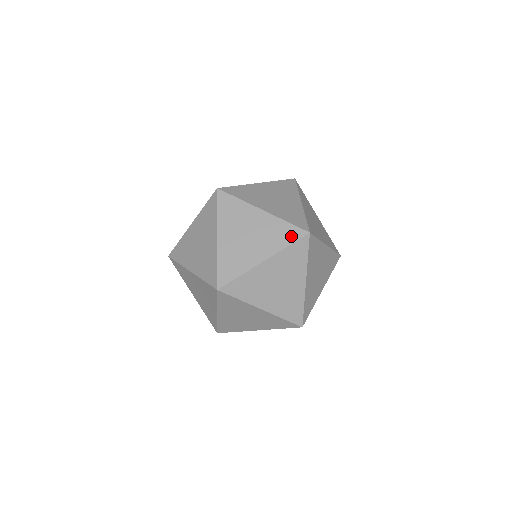
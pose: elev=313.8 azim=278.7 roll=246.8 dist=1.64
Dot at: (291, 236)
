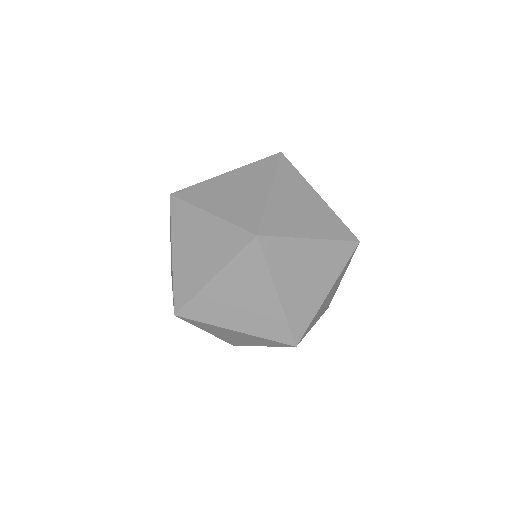
Dot at: (238, 243)
